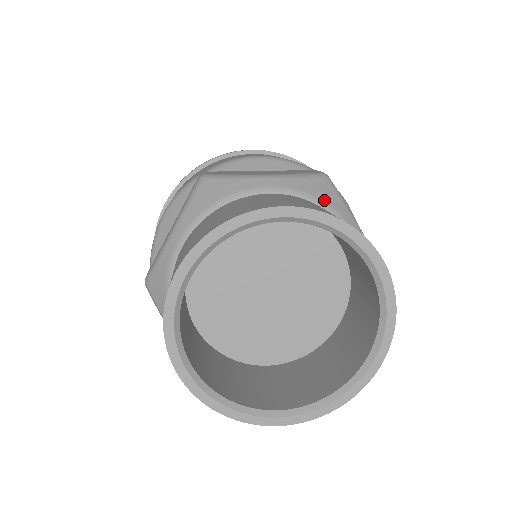
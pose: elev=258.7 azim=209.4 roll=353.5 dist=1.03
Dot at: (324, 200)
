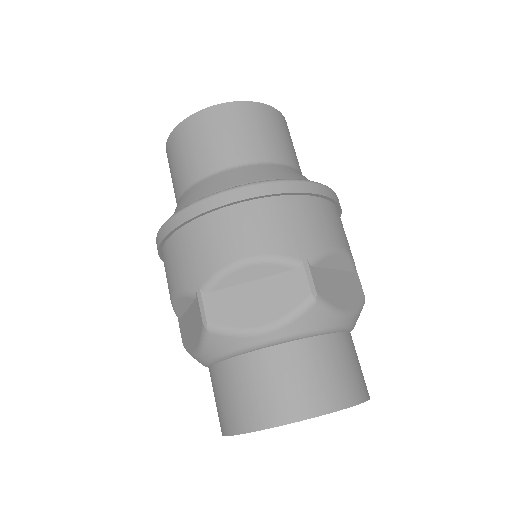
Dot at: (315, 329)
